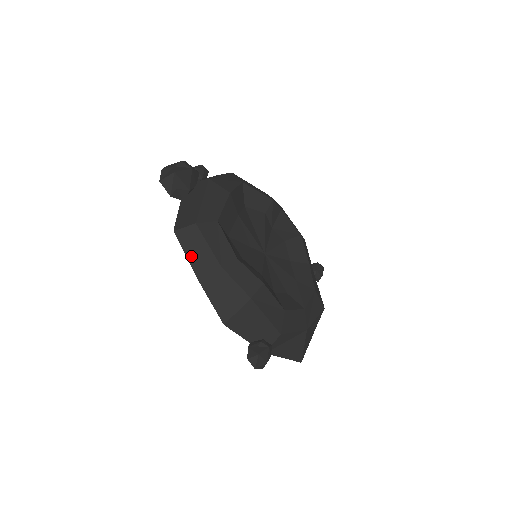
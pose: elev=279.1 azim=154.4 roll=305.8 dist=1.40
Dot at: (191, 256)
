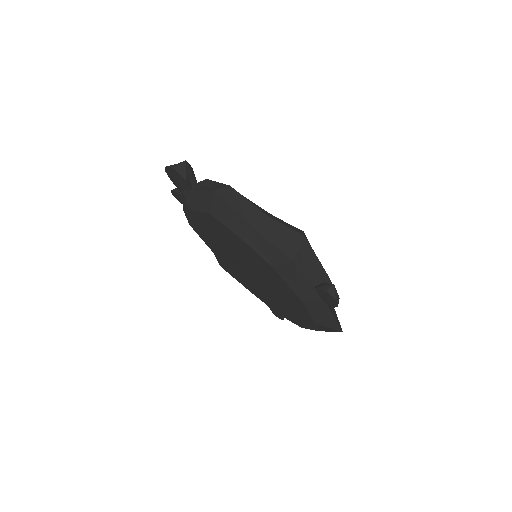
Dot at: (237, 210)
